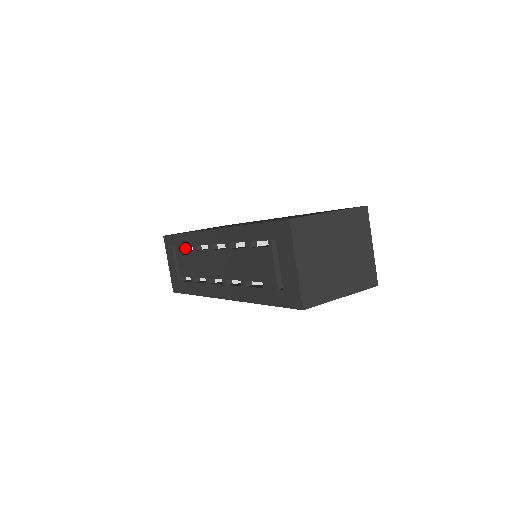
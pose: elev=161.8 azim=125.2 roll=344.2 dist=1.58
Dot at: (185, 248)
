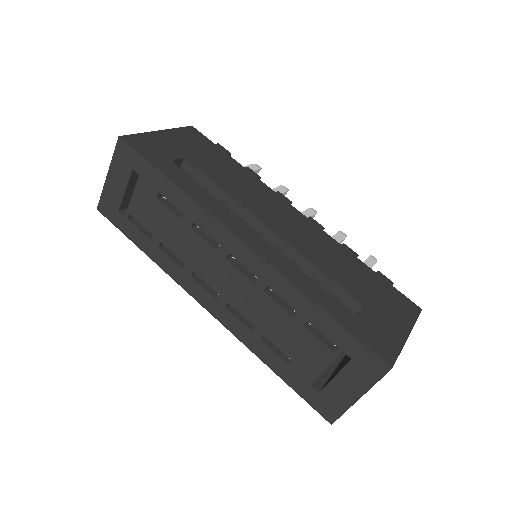
Dot at: (161, 193)
